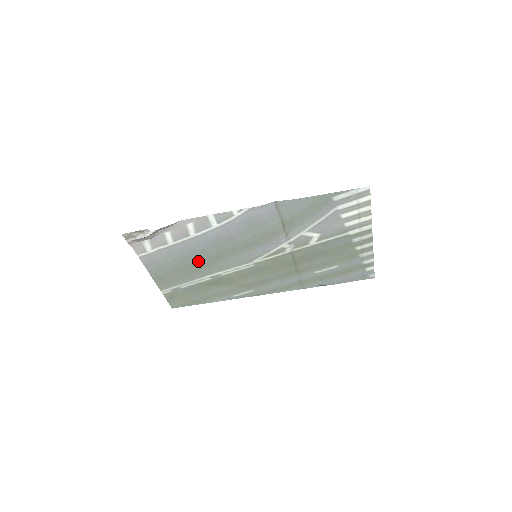
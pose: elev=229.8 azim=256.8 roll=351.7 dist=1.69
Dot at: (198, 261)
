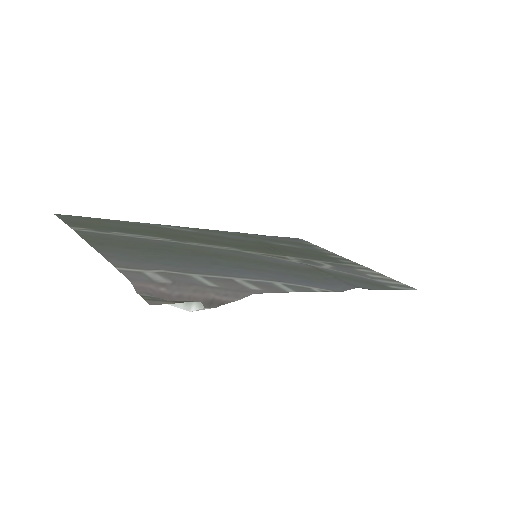
Dot at: (189, 254)
